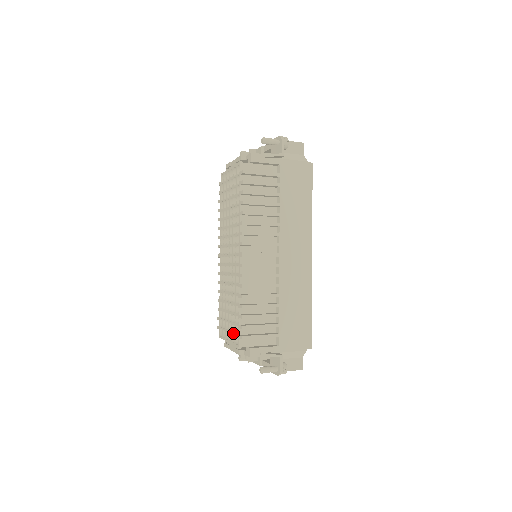
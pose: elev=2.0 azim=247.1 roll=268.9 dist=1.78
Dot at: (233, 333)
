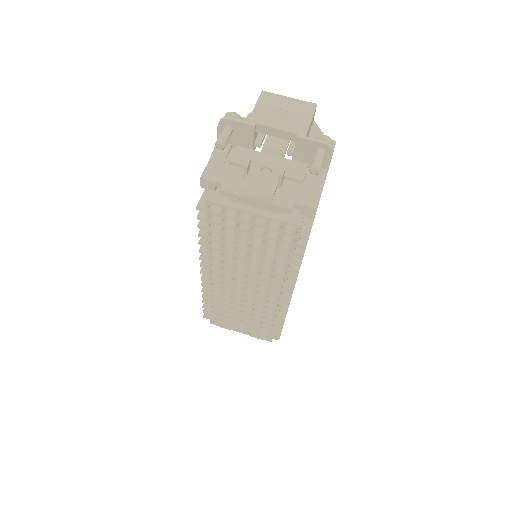
Dot at: occluded
